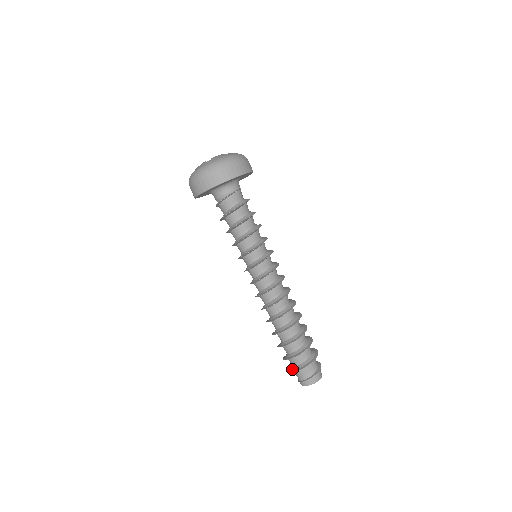
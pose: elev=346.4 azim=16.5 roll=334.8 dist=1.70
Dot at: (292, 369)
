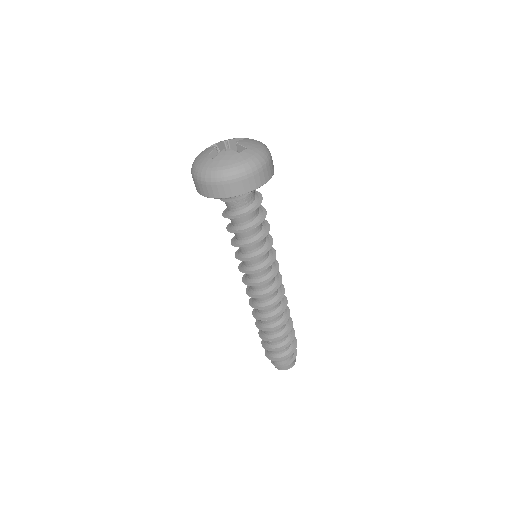
Dot at: (267, 350)
